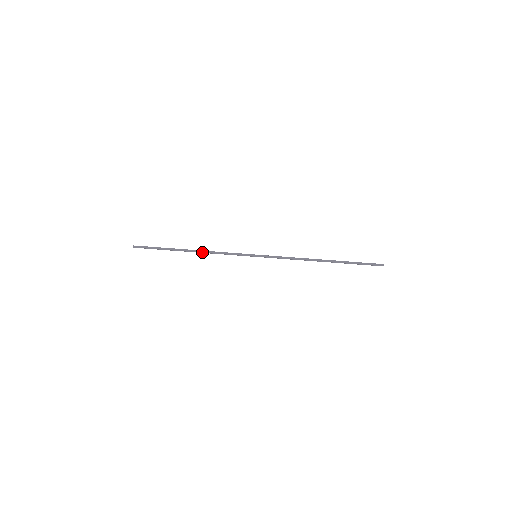
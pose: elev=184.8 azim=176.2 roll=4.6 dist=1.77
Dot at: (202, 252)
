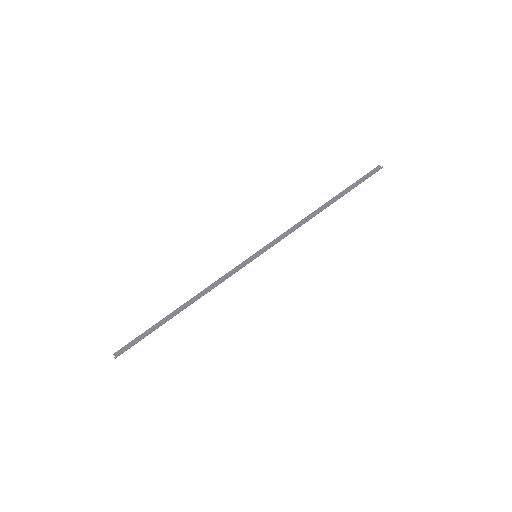
Dot at: occluded
